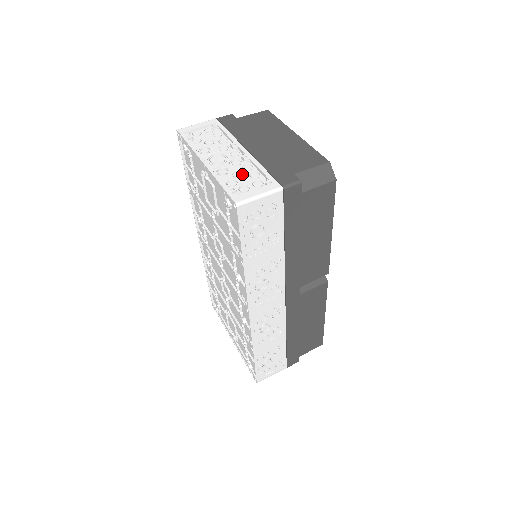
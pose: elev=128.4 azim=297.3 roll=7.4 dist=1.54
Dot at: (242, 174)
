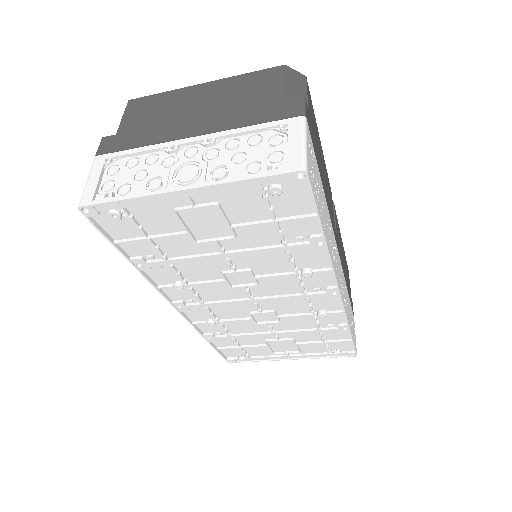
Dot at: (240, 154)
